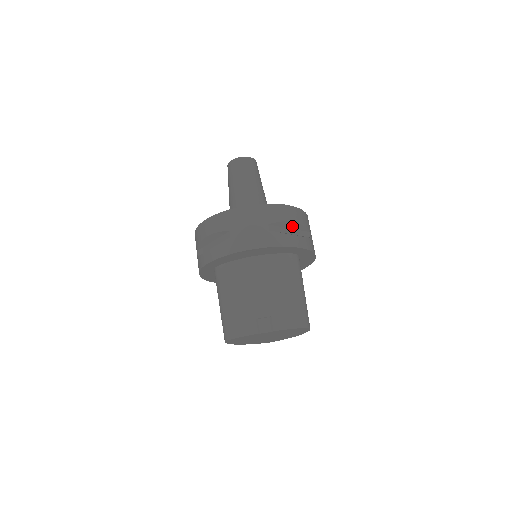
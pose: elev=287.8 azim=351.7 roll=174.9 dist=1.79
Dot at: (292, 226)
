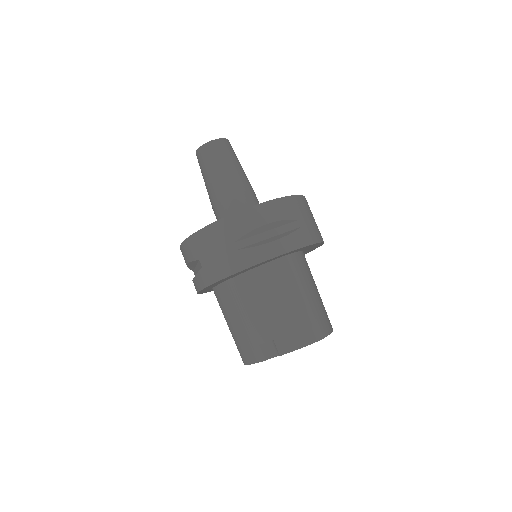
Dot at: (268, 228)
